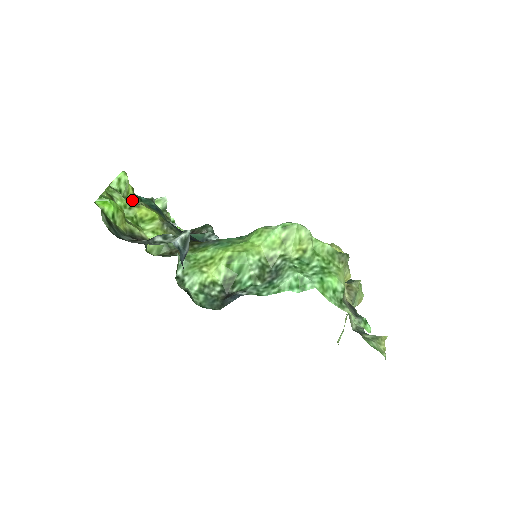
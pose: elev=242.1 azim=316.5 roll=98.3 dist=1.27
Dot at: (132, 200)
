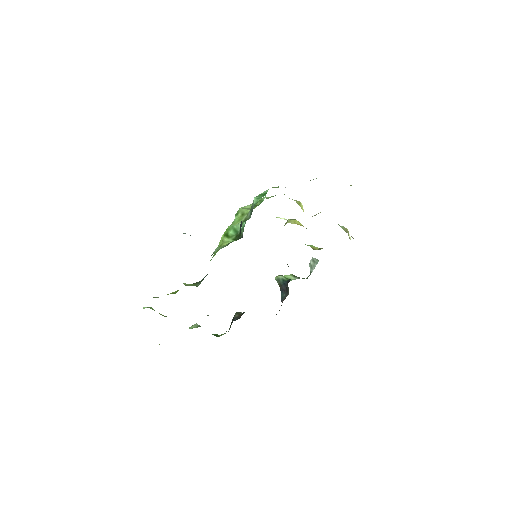
Dot at: (166, 316)
